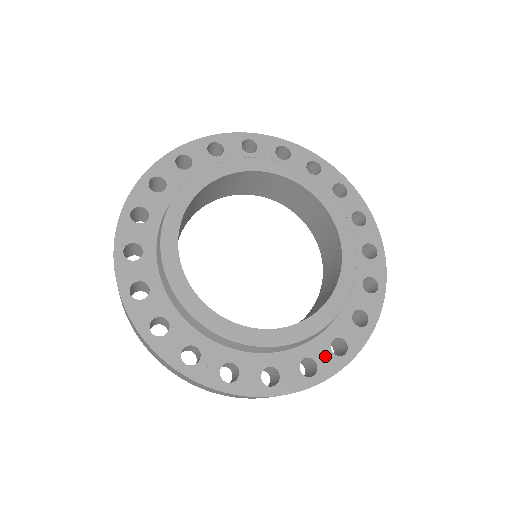
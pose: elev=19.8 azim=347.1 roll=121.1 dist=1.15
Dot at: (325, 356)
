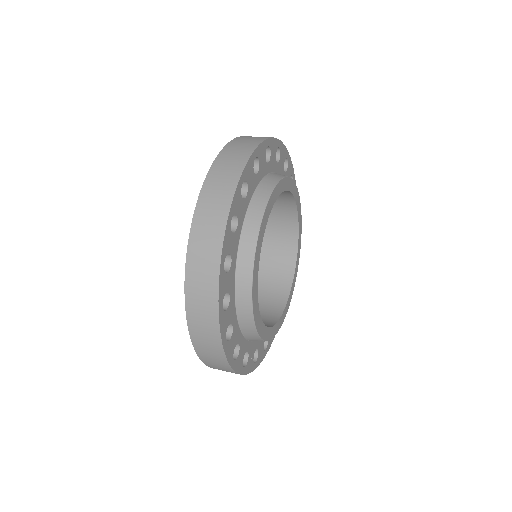
Dot at: occluded
